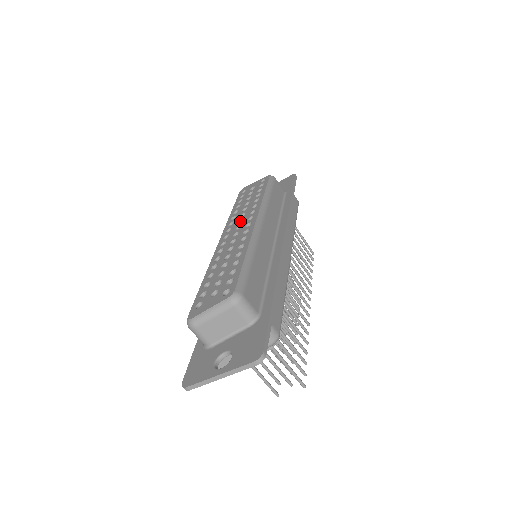
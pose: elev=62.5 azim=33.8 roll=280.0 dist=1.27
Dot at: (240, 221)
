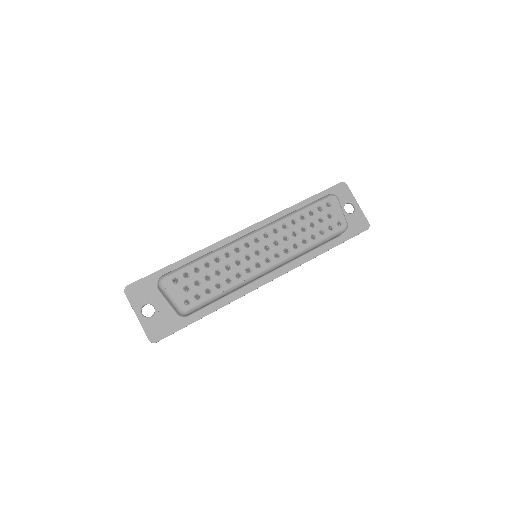
Dot at: (277, 241)
